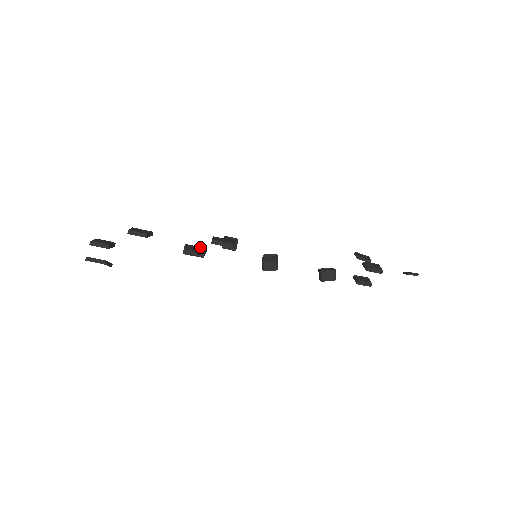
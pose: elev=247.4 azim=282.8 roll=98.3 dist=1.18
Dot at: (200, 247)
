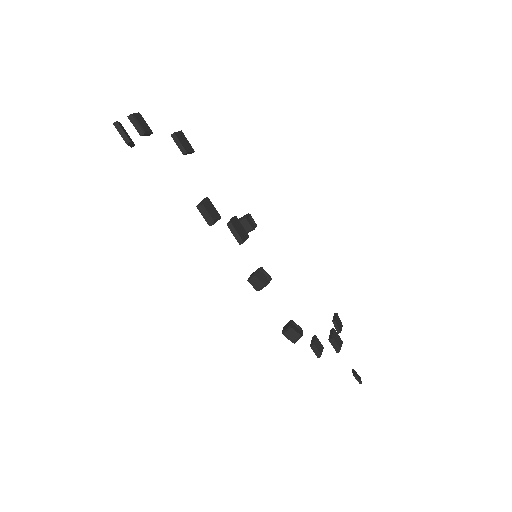
Dot at: (217, 212)
